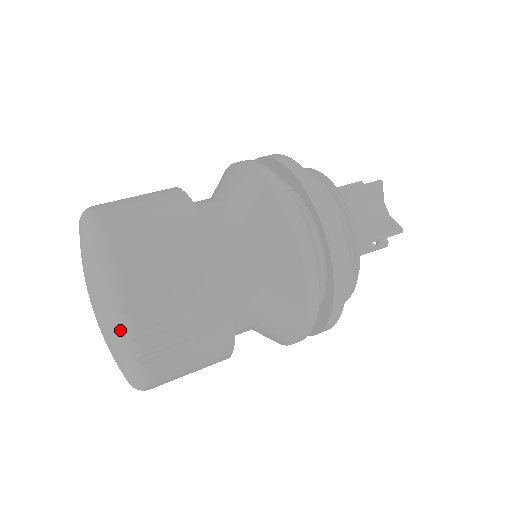
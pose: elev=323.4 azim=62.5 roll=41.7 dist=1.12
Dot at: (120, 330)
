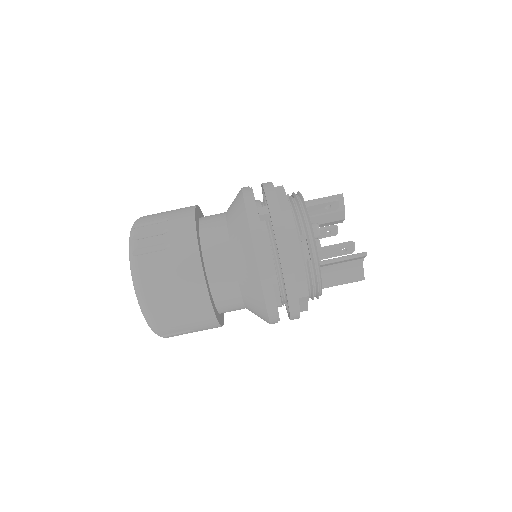
Dot at: occluded
